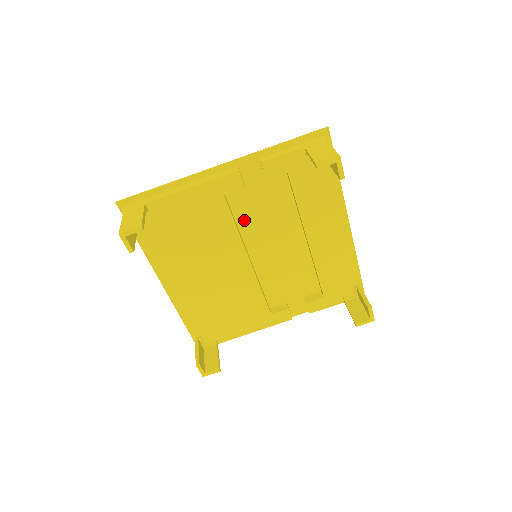
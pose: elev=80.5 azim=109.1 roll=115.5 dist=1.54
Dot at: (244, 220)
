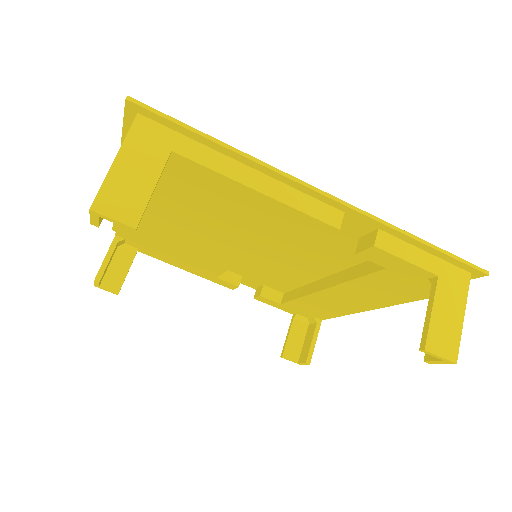
Dot at: (282, 232)
